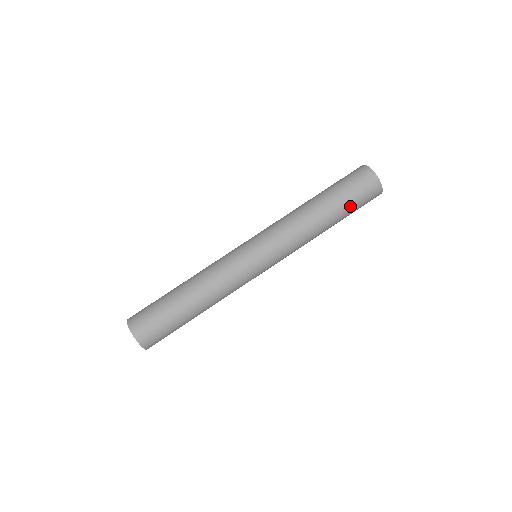
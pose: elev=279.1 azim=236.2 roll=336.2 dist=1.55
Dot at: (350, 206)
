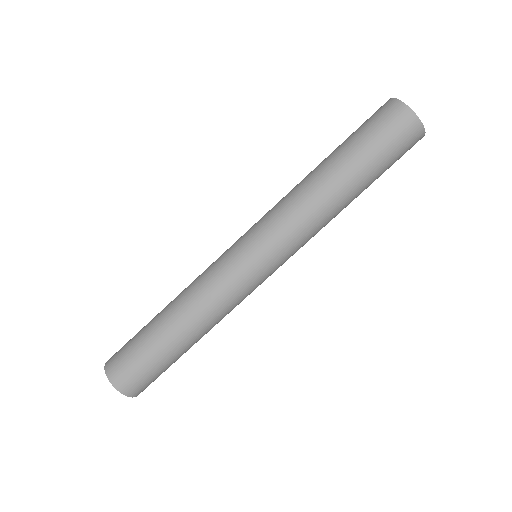
Dot at: (379, 167)
